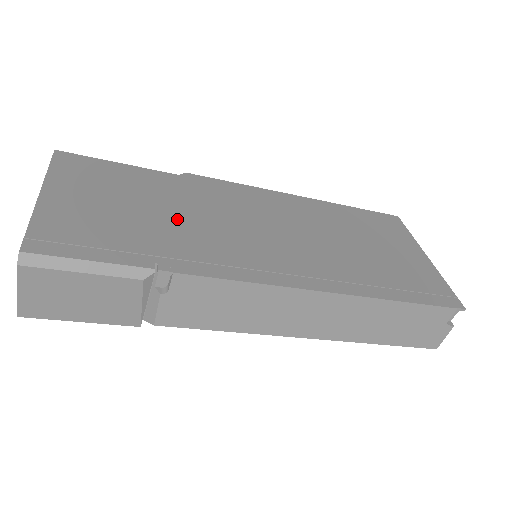
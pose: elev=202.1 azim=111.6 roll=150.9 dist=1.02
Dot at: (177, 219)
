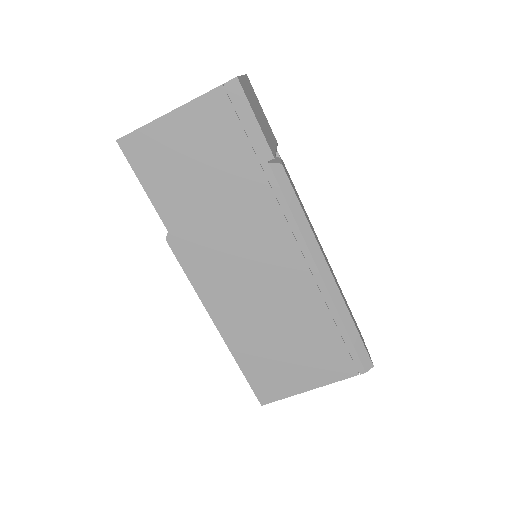
Dot at: occluded
